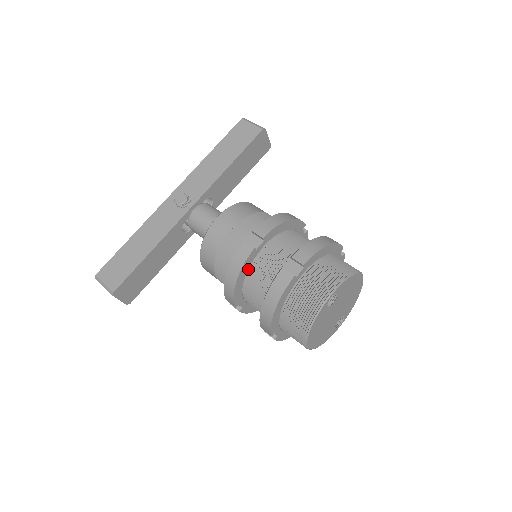
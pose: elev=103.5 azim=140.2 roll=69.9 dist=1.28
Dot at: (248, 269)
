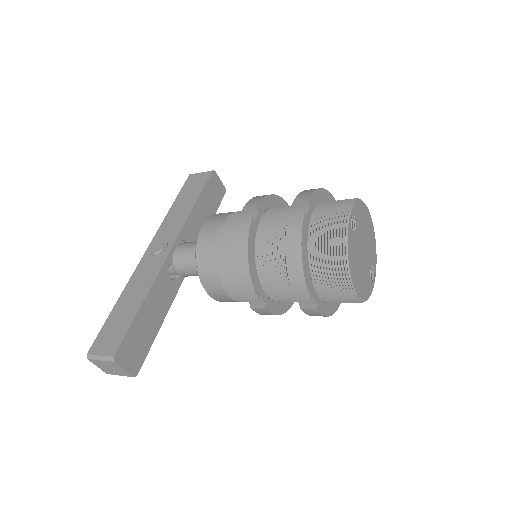
Dot at: (254, 246)
